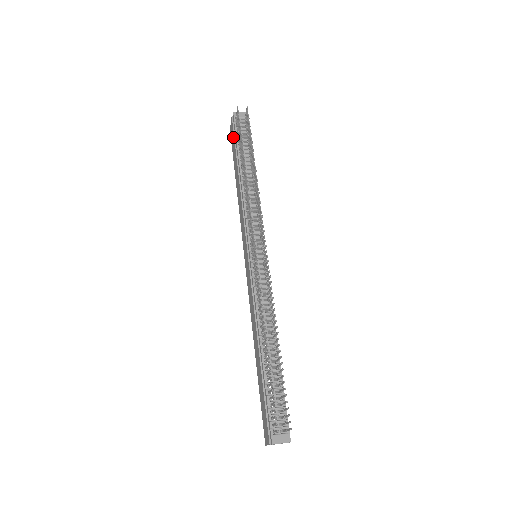
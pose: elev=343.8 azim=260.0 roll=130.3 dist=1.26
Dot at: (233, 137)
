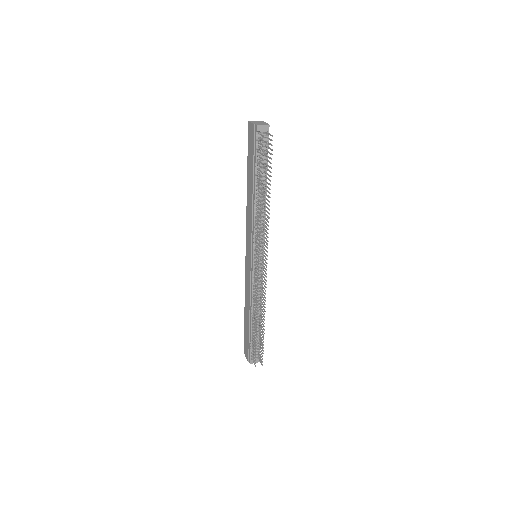
Dot at: (252, 147)
